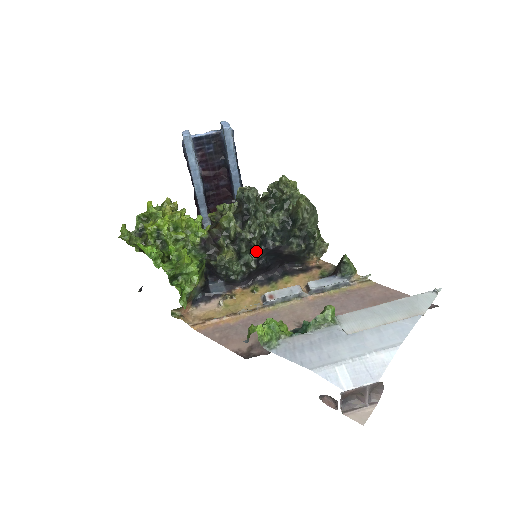
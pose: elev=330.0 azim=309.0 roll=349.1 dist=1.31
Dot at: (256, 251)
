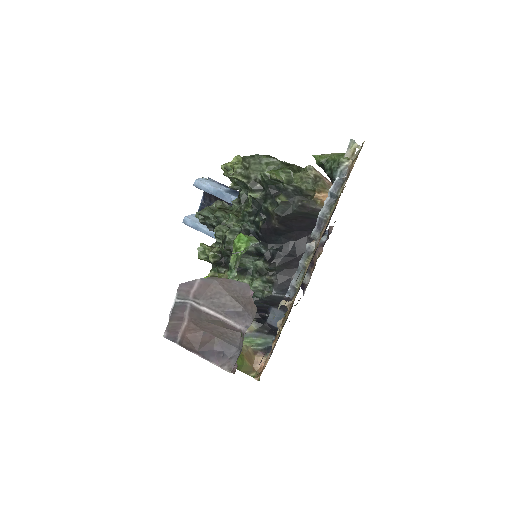
Dot at: (257, 251)
